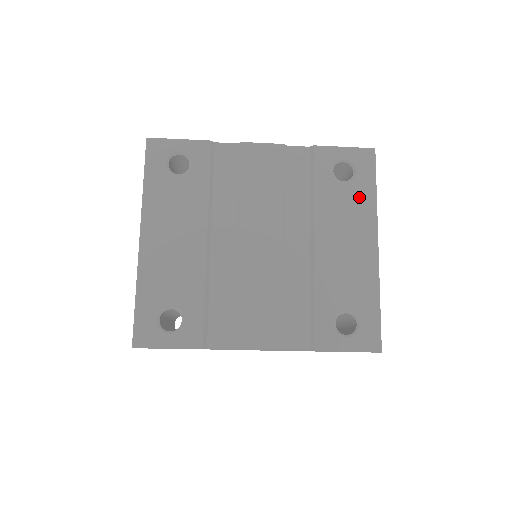
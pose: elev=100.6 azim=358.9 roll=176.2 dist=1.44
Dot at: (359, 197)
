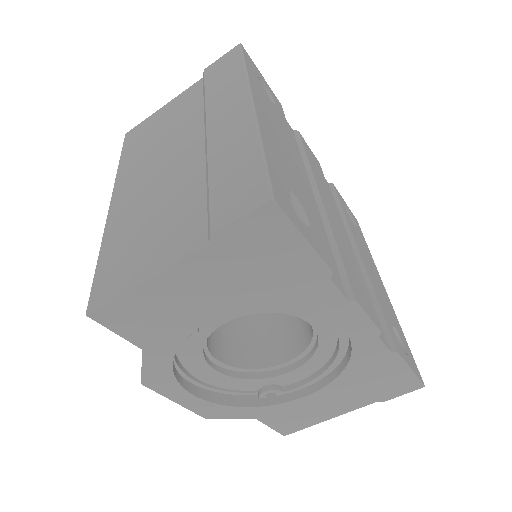
Dot at: (364, 243)
